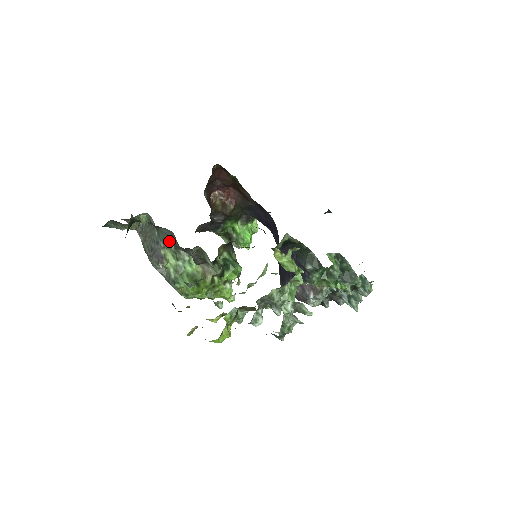
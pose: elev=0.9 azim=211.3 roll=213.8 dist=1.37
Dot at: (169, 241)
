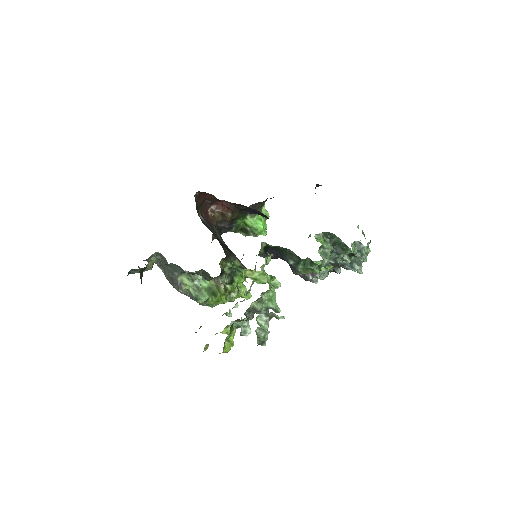
Dot at: (179, 271)
